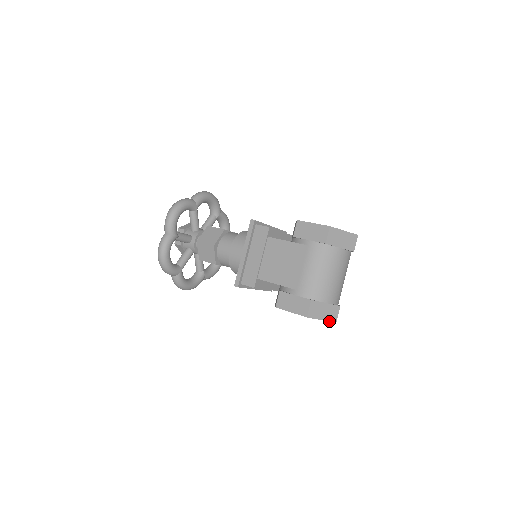
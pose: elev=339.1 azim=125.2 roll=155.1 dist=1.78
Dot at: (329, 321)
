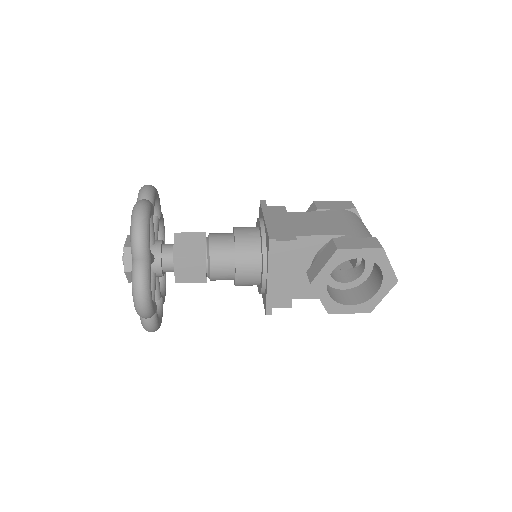
Dot at: (394, 273)
